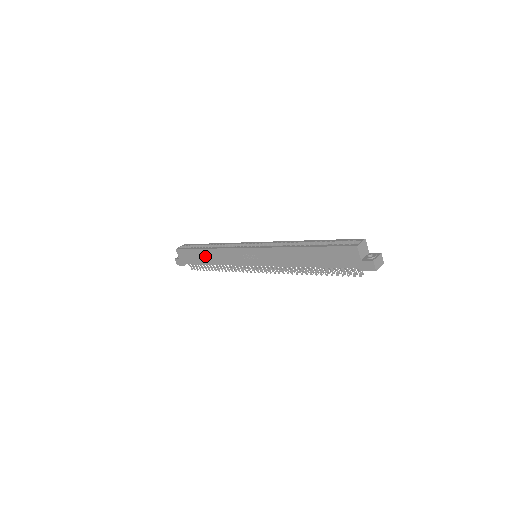
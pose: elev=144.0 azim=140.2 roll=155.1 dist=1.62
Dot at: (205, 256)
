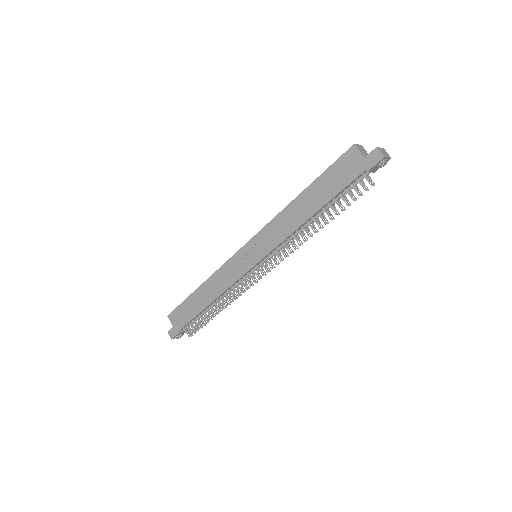
Dot at: (200, 297)
